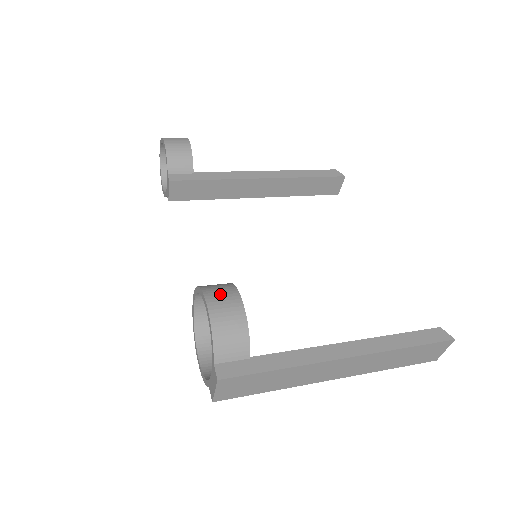
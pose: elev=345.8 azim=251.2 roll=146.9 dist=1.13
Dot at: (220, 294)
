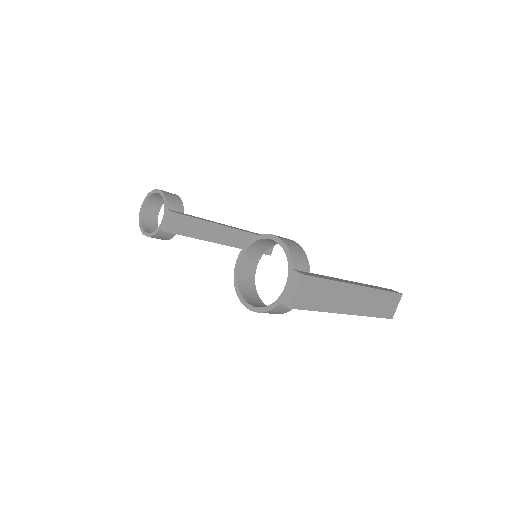
Dot at: occluded
